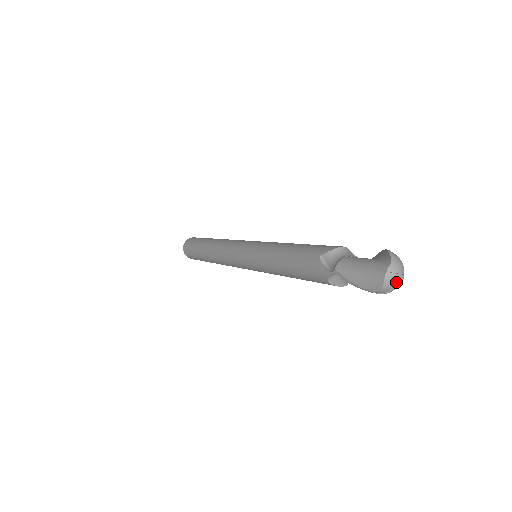
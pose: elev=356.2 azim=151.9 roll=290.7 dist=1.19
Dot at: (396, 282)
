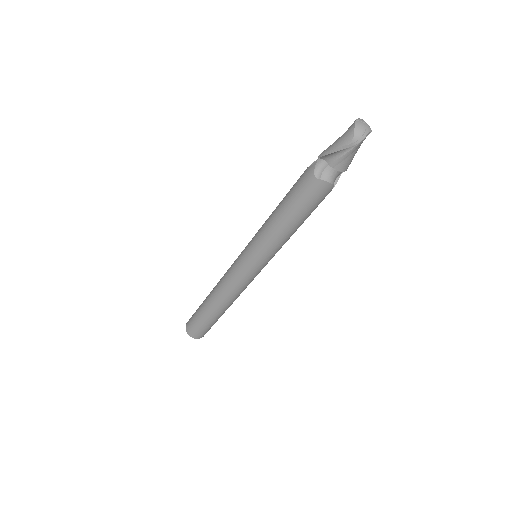
Dot at: (365, 129)
